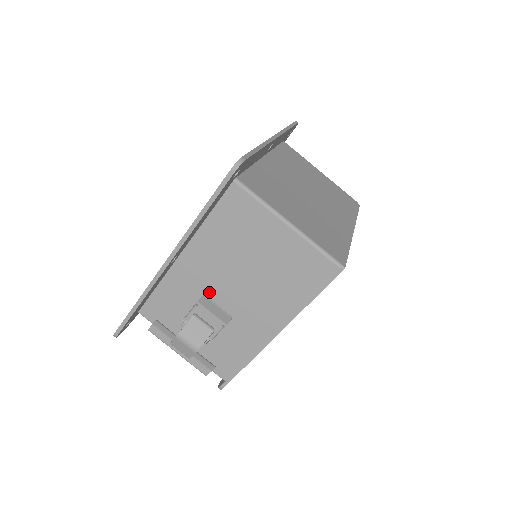
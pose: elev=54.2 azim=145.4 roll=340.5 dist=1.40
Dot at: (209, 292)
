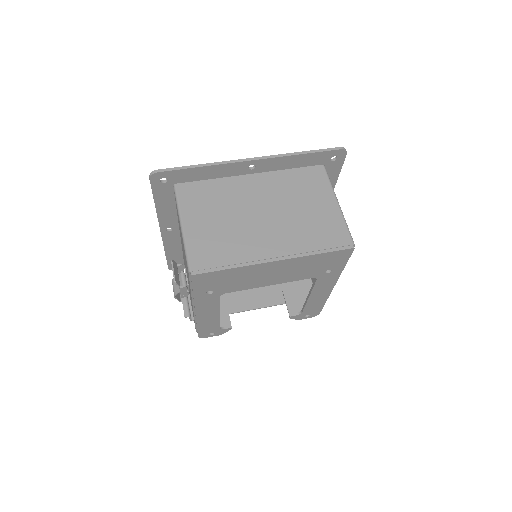
Dot at: occluded
